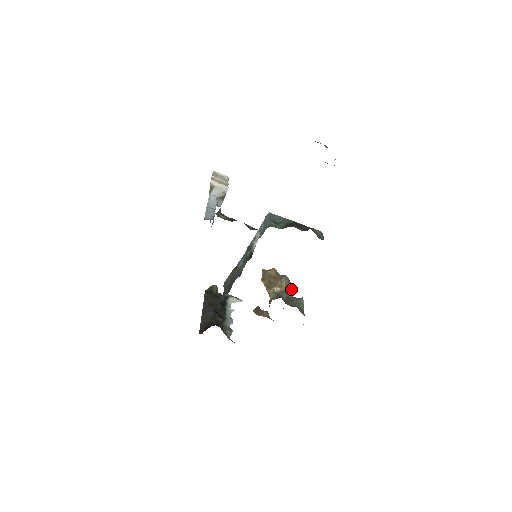
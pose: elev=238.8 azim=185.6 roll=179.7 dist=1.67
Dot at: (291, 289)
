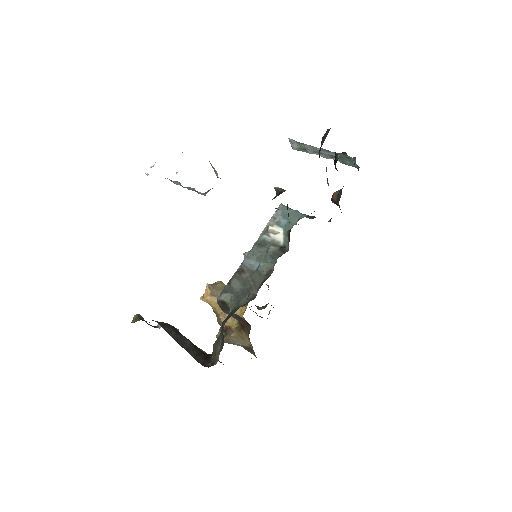
Dot at: occluded
